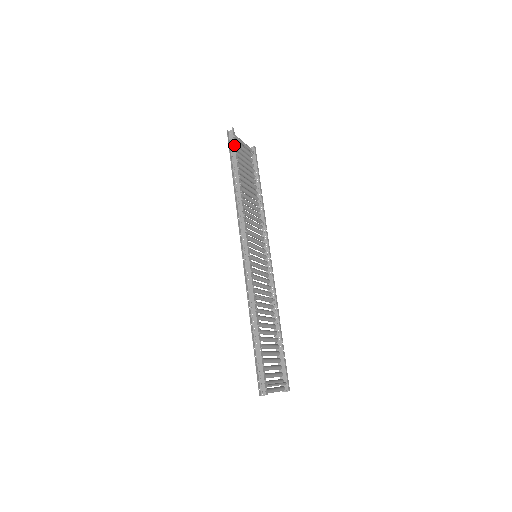
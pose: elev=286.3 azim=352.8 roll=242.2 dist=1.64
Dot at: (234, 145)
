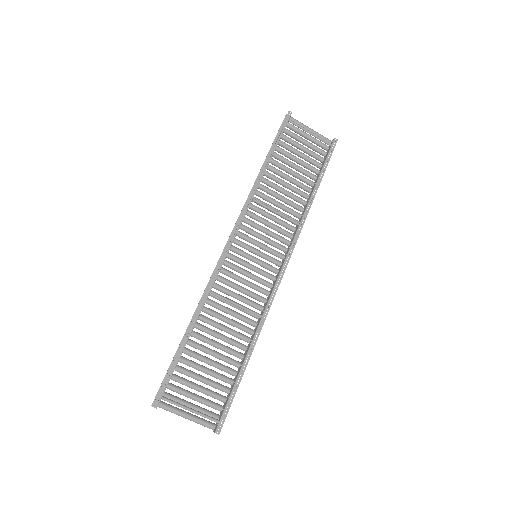
Dot at: (286, 130)
